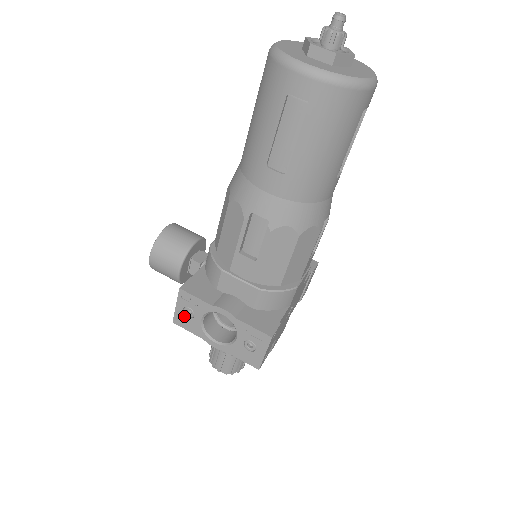
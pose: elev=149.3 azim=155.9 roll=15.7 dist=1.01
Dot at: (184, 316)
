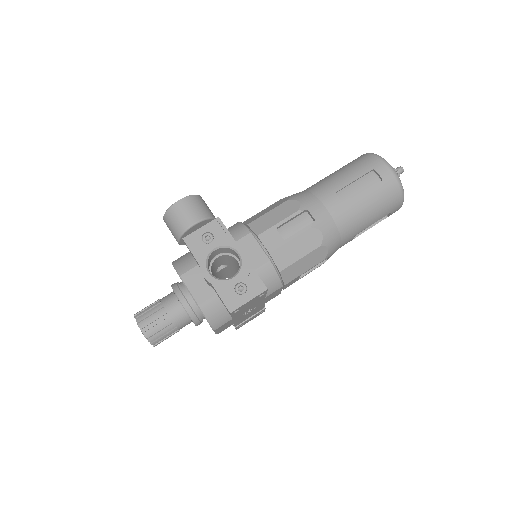
Dot at: (200, 238)
